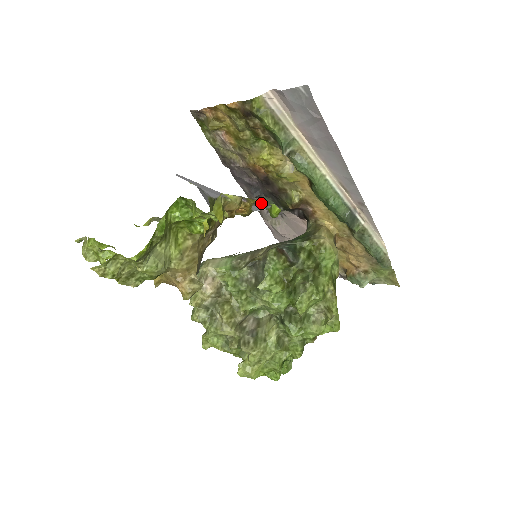
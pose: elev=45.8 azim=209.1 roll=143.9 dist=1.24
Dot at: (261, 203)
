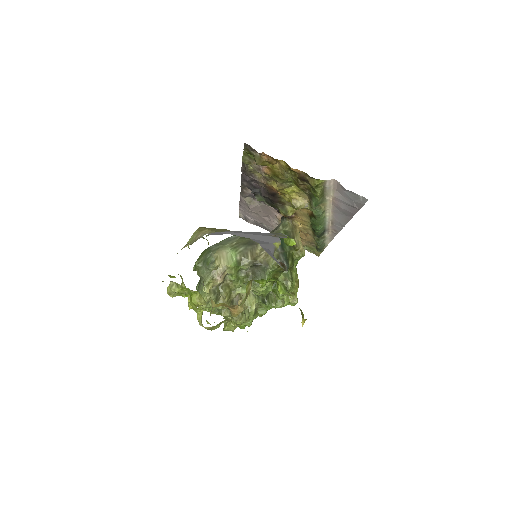
Dot at: (284, 236)
